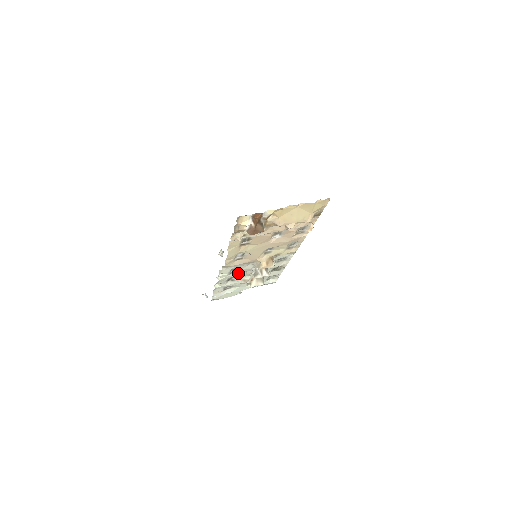
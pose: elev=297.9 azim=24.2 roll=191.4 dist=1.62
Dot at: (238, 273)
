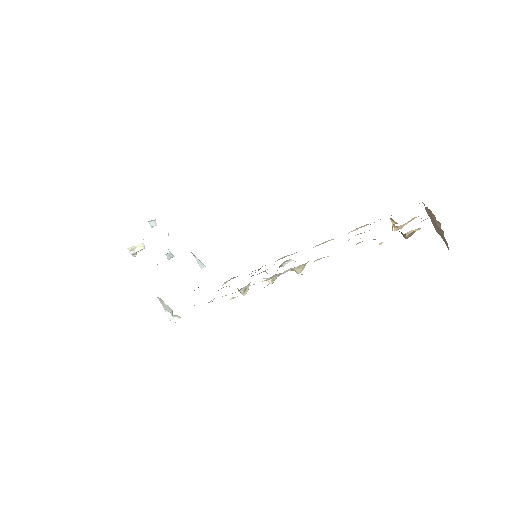
Dot at: (264, 280)
